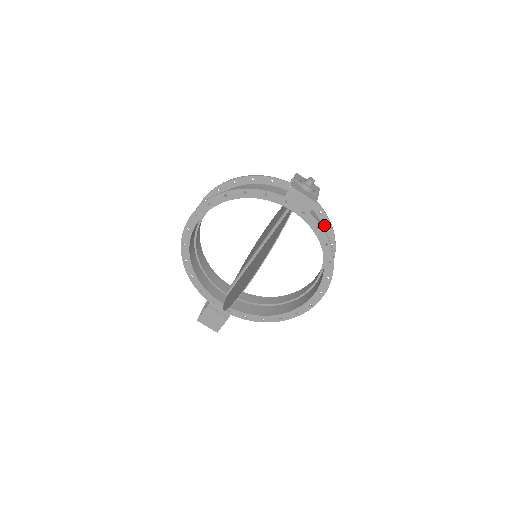
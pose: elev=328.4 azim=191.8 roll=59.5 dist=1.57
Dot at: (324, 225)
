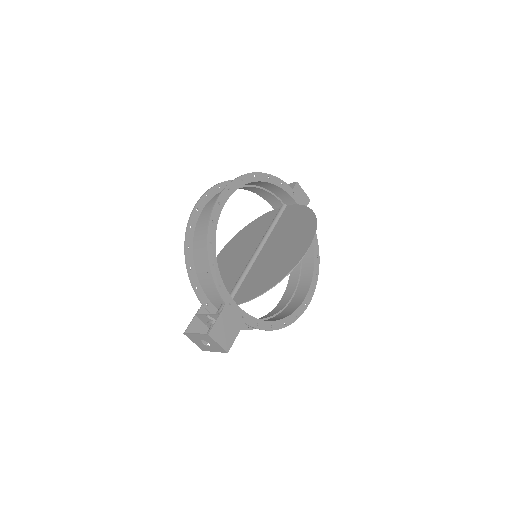
Dot at: occluded
